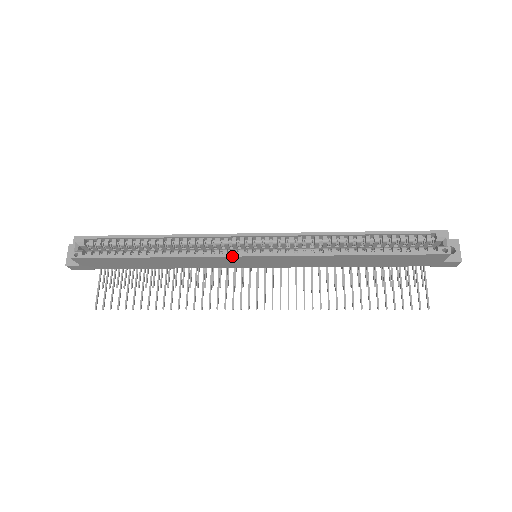
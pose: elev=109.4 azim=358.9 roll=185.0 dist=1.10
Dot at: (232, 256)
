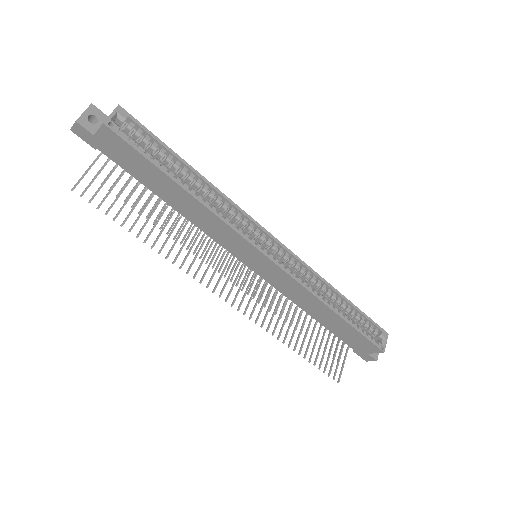
Dot at: (252, 244)
